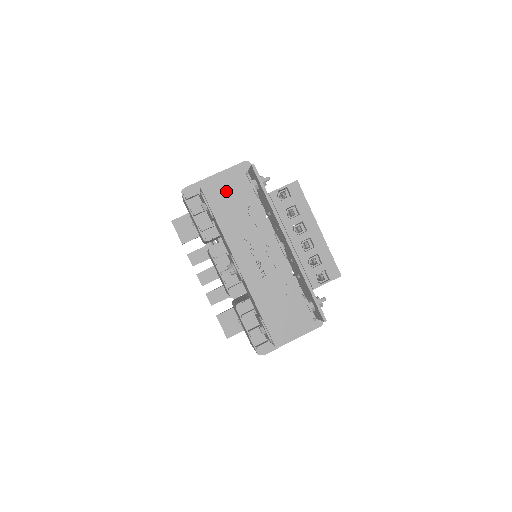
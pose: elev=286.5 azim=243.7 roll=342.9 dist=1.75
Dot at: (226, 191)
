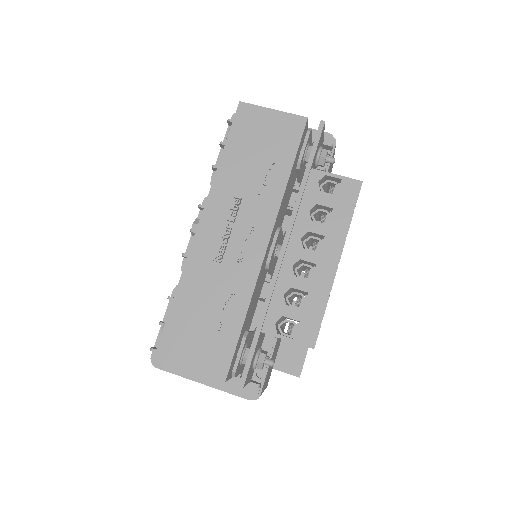
Dot at: (264, 127)
